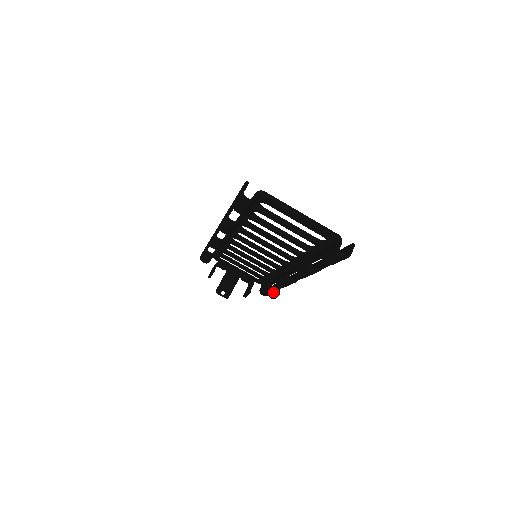
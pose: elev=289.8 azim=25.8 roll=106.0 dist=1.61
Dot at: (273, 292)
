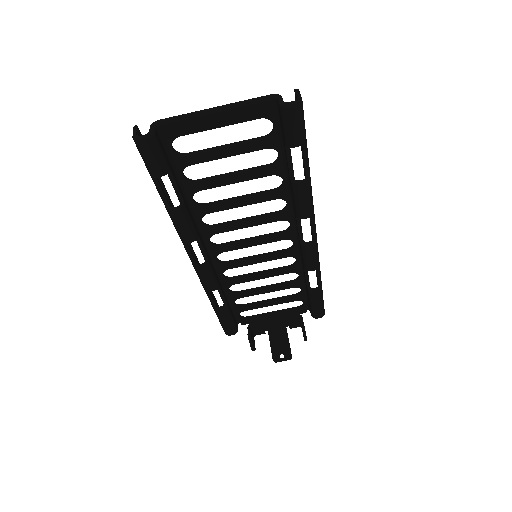
Dot at: (320, 297)
